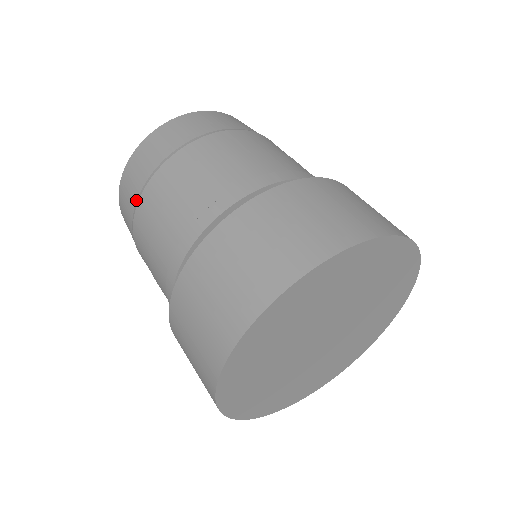
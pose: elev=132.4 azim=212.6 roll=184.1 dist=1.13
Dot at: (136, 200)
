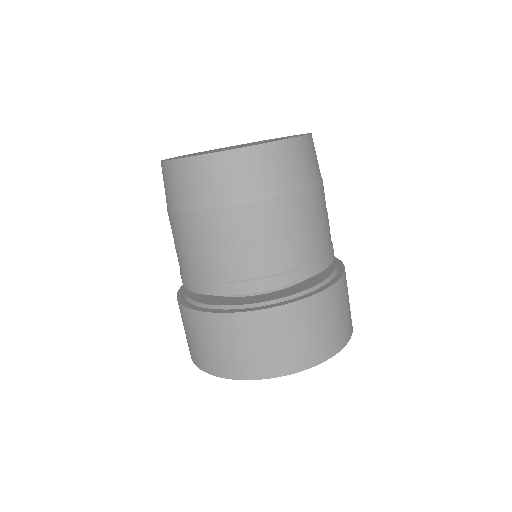
Dot at: occluded
